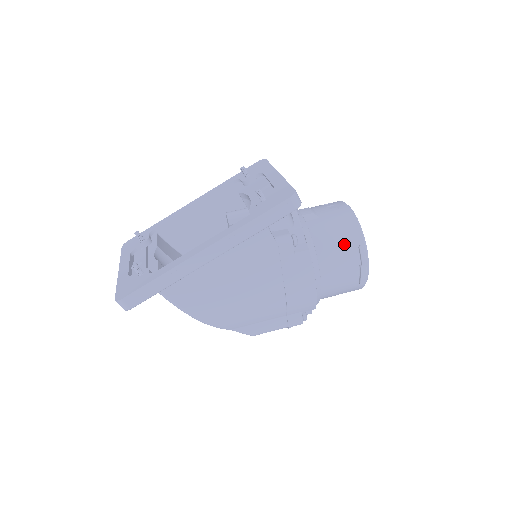
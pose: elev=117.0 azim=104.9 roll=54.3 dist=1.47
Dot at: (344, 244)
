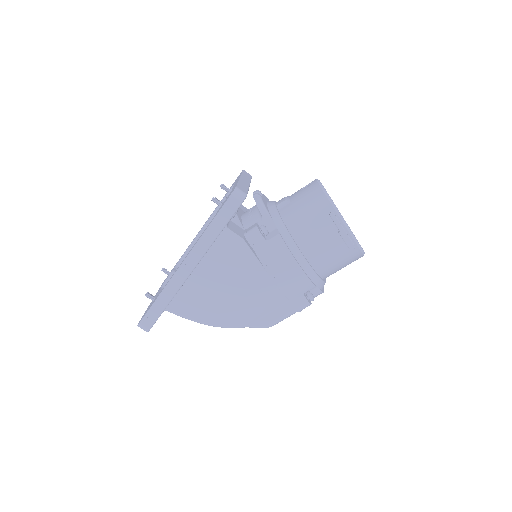
Dot at: (315, 217)
